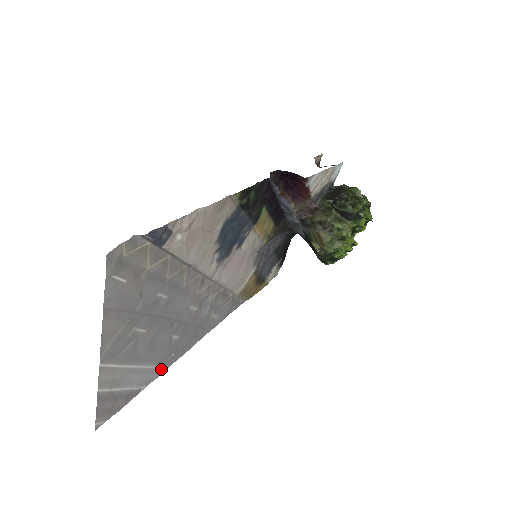
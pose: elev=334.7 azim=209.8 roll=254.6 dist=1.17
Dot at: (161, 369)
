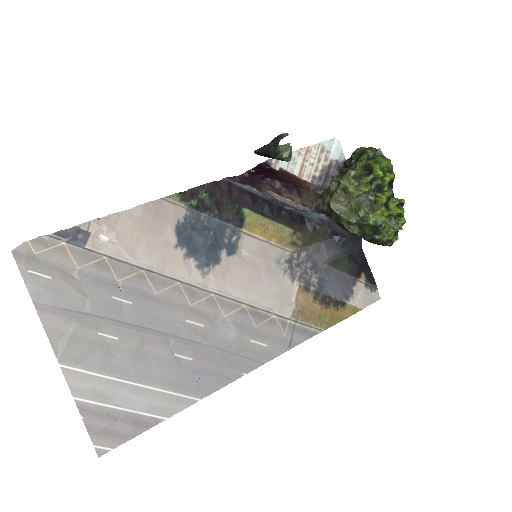
Dot at: (185, 399)
